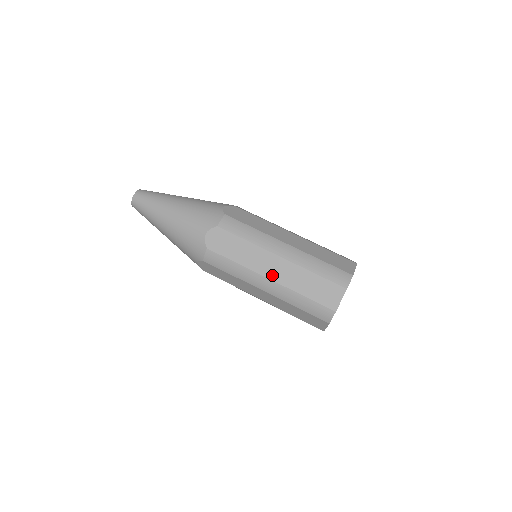
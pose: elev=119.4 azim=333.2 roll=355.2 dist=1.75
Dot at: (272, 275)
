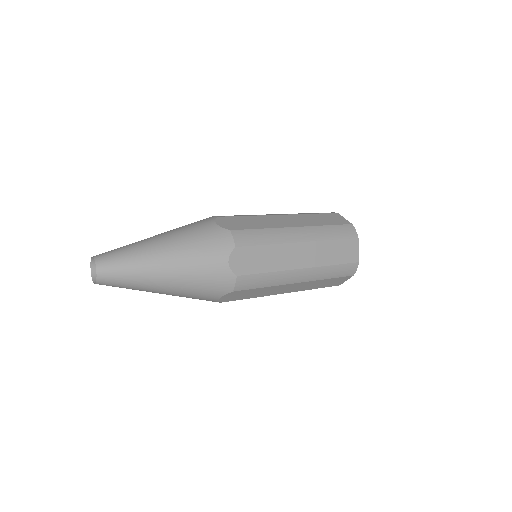
Dot at: (289, 291)
